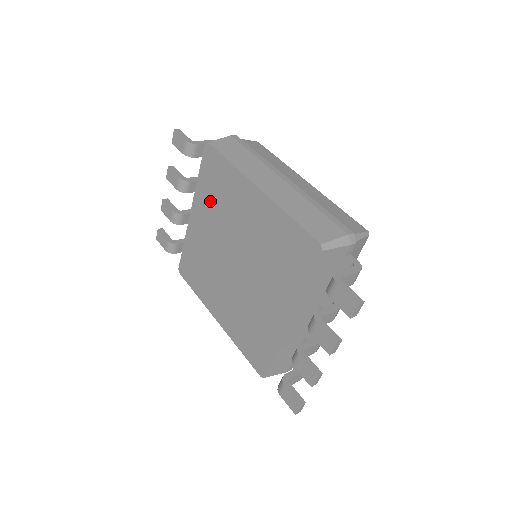
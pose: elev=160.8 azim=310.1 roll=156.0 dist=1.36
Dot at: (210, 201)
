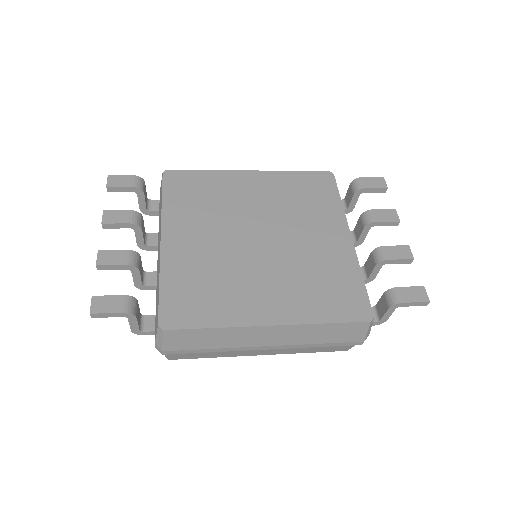
Dot at: (193, 210)
